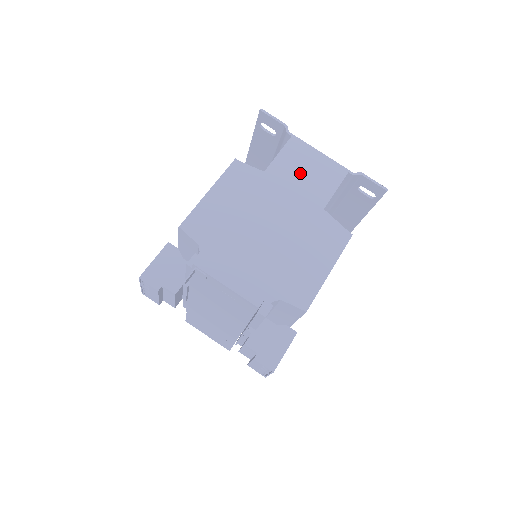
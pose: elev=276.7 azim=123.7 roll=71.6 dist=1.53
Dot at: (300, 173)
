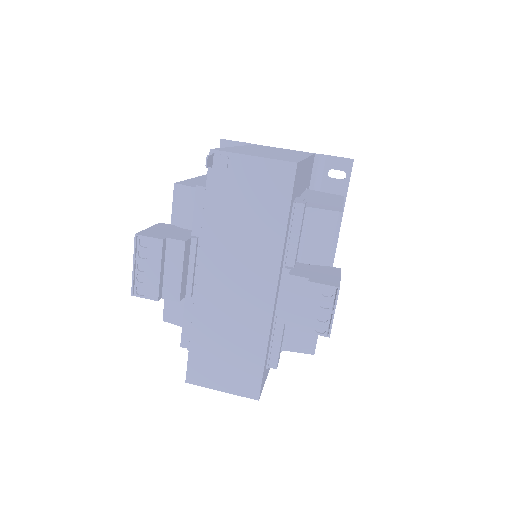
Dot at: (276, 149)
